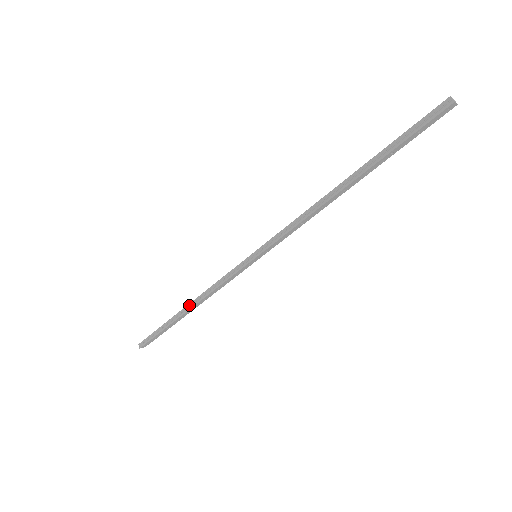
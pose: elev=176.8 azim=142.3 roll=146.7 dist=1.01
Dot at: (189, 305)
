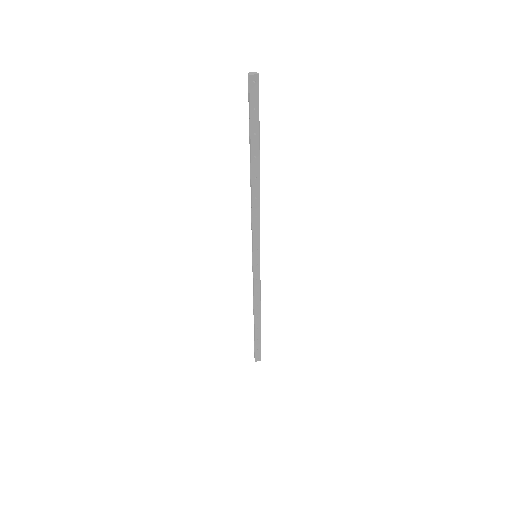
Dot at: (254, 314)
